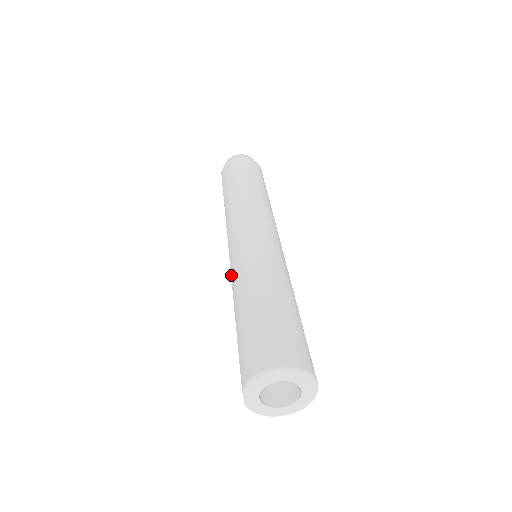
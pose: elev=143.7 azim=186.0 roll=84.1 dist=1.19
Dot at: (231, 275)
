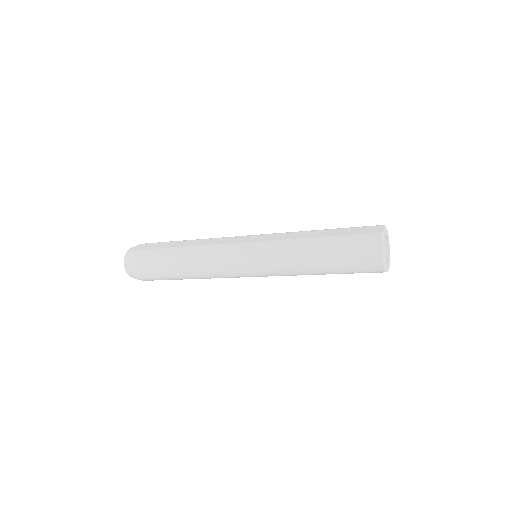
Dot at: (280, 233)
